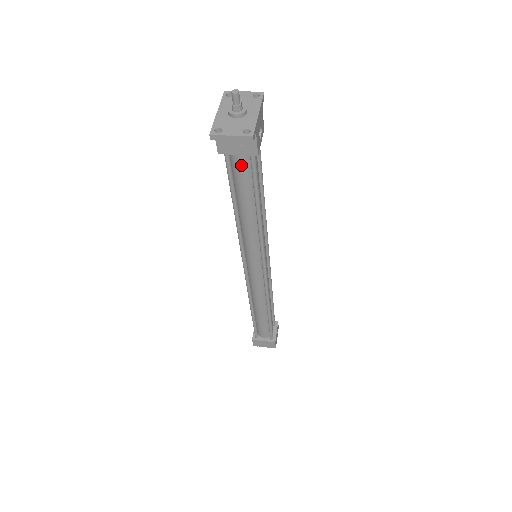
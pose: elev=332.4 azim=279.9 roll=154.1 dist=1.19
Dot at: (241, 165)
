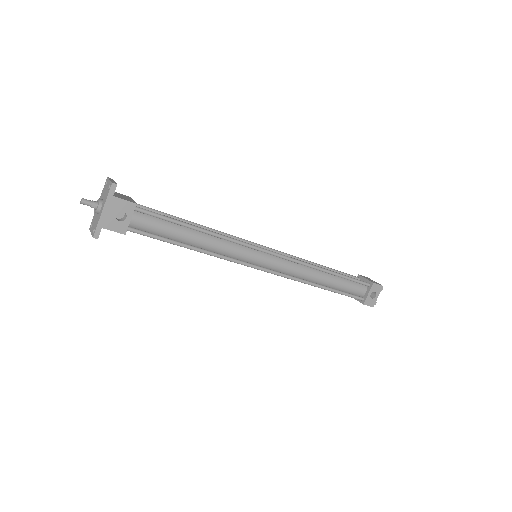
Dot at: occluded
